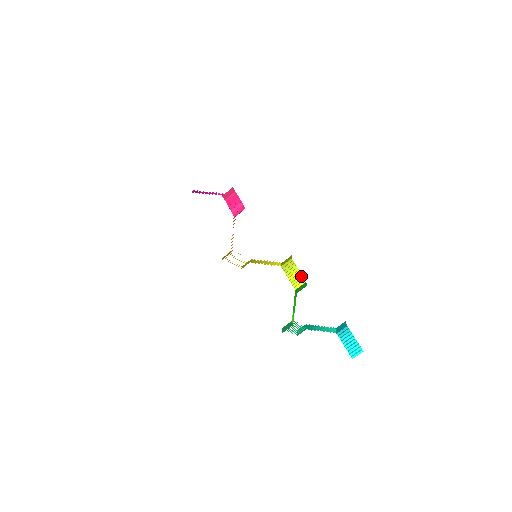
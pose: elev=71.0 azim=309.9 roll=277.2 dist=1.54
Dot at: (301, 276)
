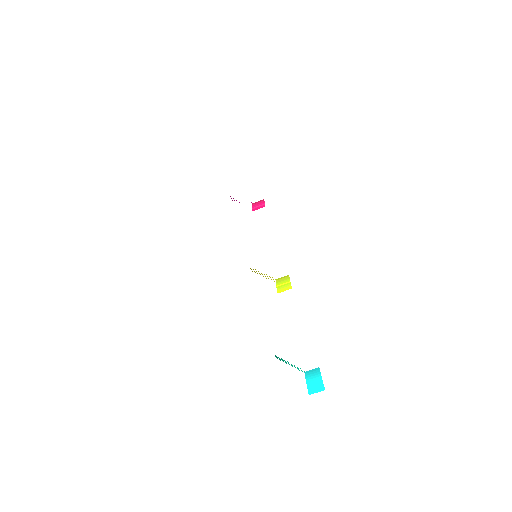
Dot at: (290, 284)
